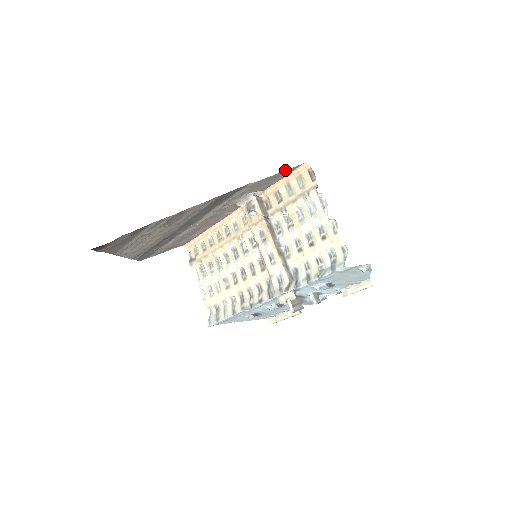
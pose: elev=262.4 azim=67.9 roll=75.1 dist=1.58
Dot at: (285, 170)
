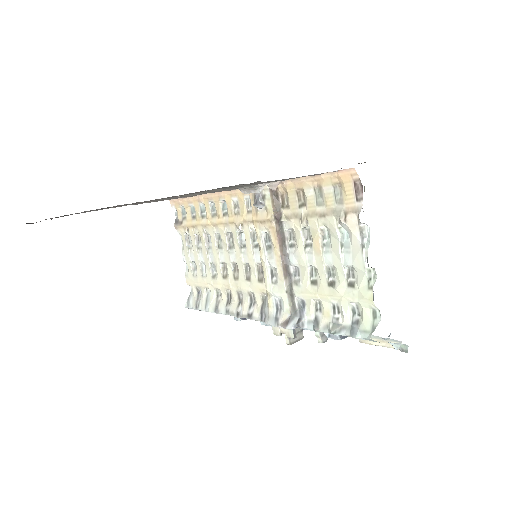
Dot at: occluded
